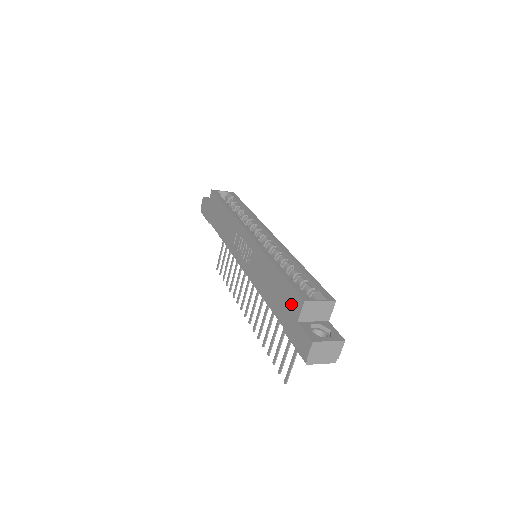
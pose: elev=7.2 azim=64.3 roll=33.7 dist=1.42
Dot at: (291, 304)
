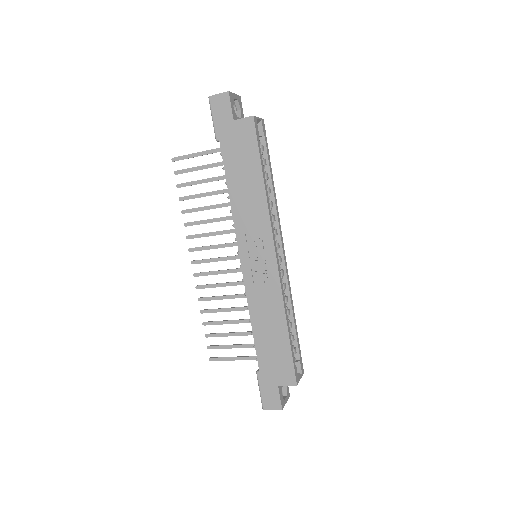
Dot at: (282, 371)
